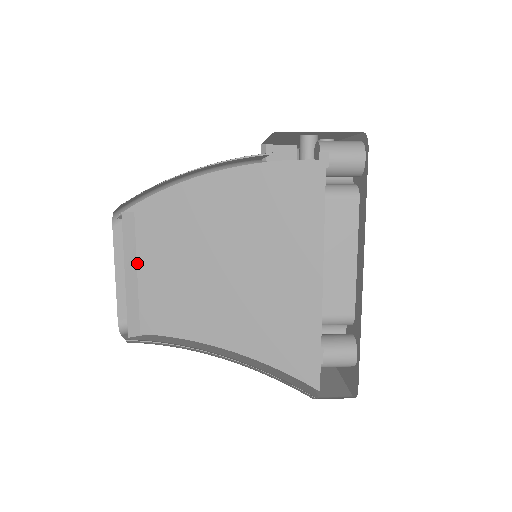
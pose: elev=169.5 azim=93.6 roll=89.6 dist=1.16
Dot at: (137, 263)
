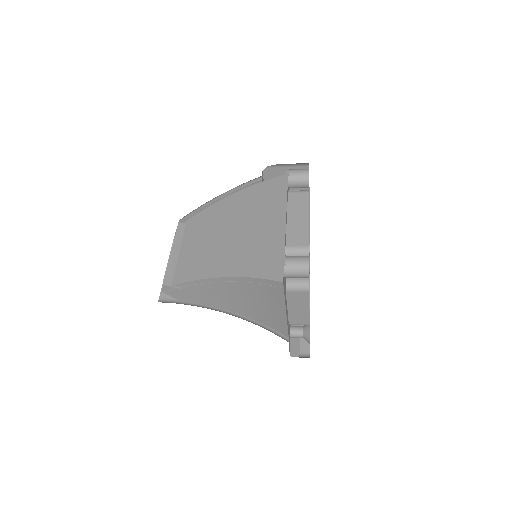
Dot at: (181, 247)
